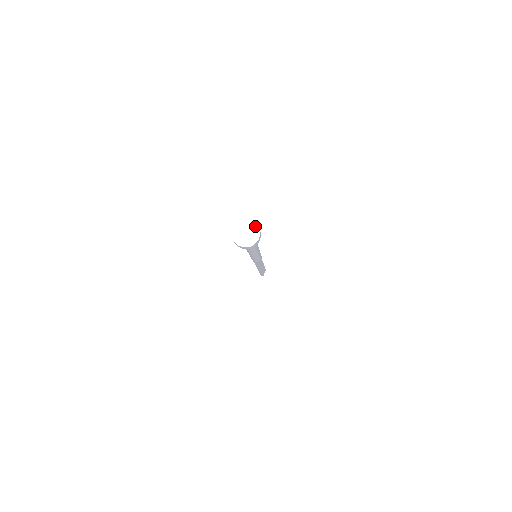
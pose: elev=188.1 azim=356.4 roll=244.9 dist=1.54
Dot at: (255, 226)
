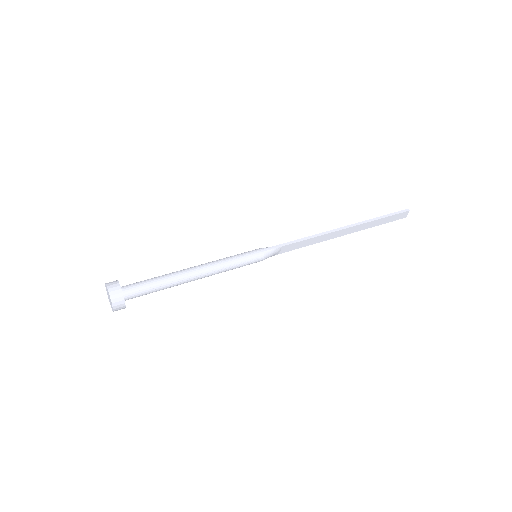
Dot at: (109, 296)
